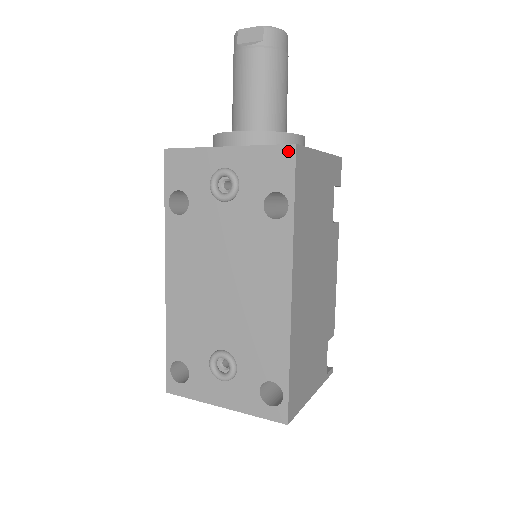
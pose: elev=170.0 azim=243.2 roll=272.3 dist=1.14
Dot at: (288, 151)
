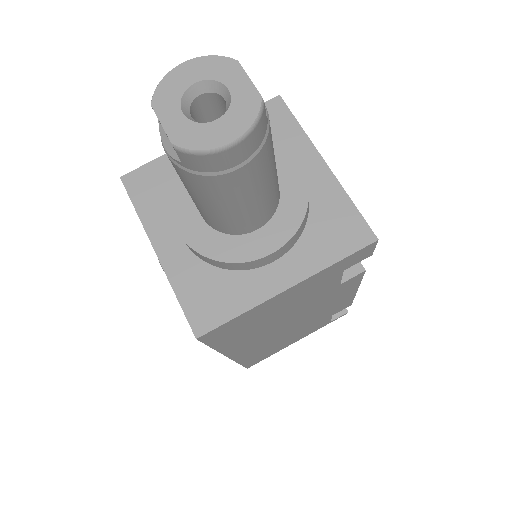
Dot at: (193, 331)
